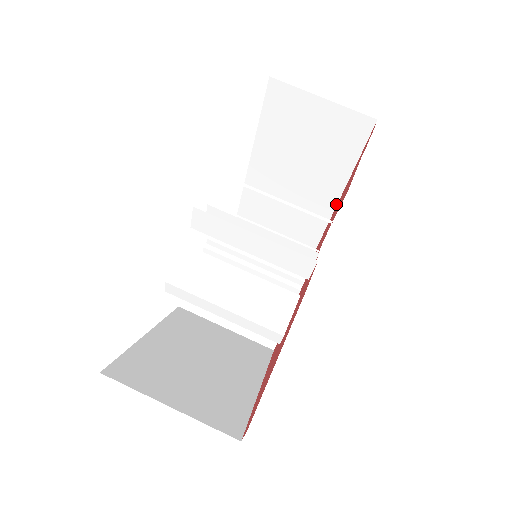
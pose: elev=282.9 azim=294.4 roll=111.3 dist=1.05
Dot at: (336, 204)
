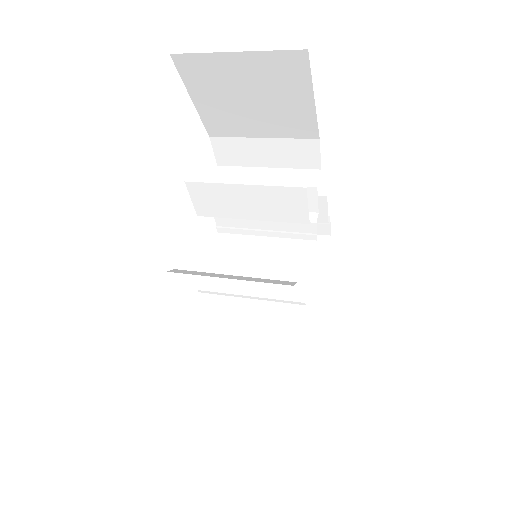
Dot at: (317, 308)
